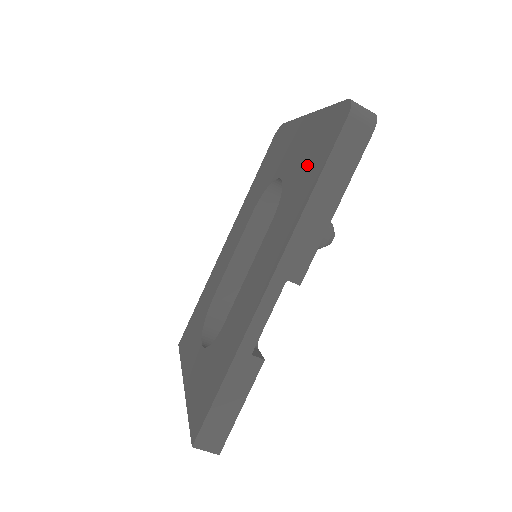
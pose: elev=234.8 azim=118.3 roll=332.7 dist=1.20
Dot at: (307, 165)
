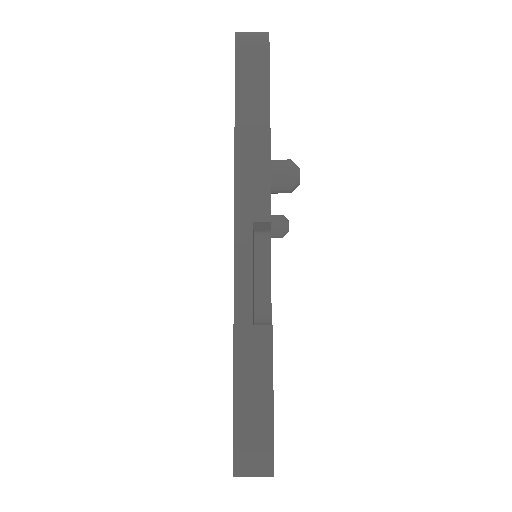
Dot at: occluded
